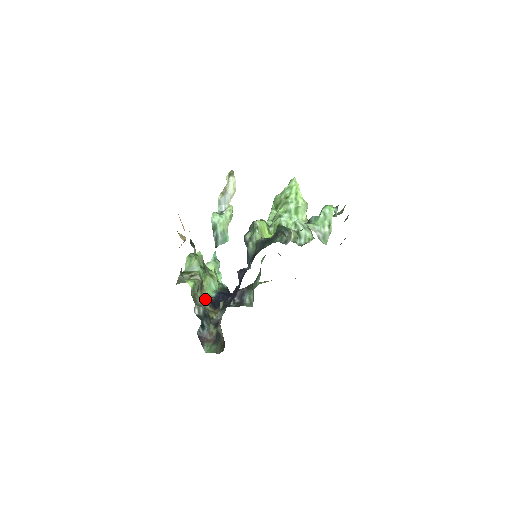
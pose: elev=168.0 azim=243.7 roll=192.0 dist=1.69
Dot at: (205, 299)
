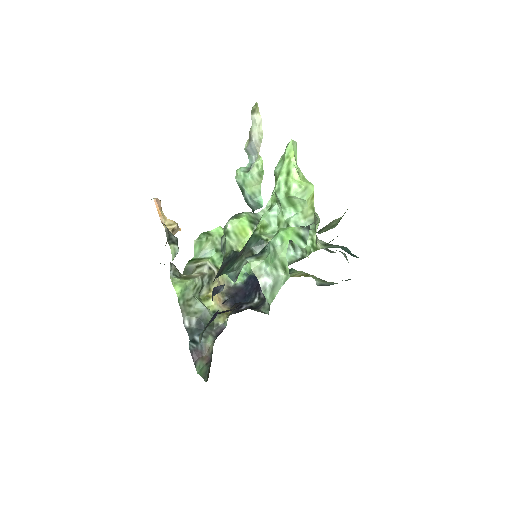
Dot at: (215, 296)
